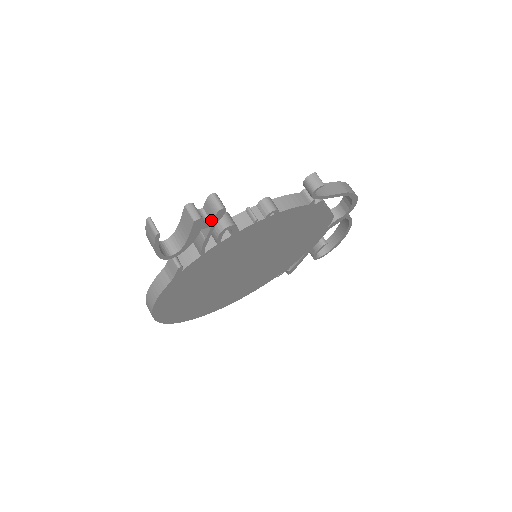
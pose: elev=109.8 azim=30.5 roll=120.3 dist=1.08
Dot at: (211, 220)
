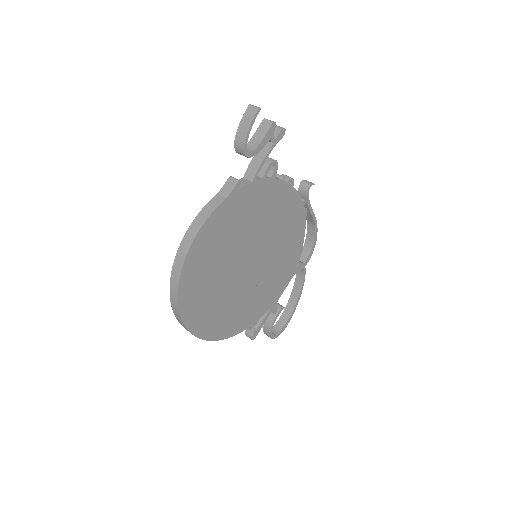
Dot at: (275, 138)
